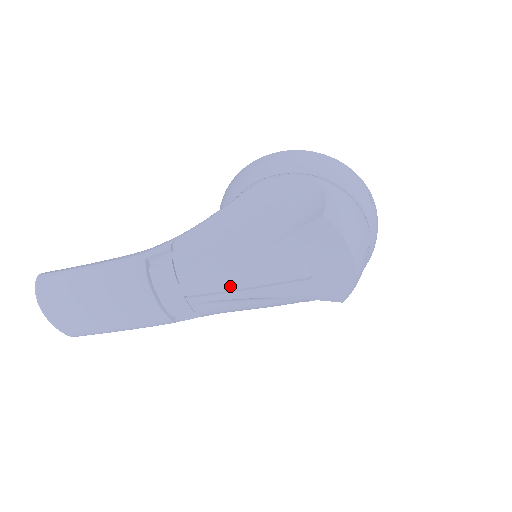
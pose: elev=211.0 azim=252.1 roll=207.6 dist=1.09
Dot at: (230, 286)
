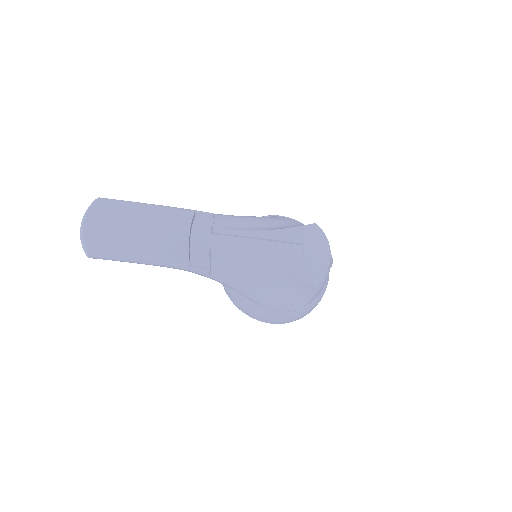
Dot at: (248, 245)
